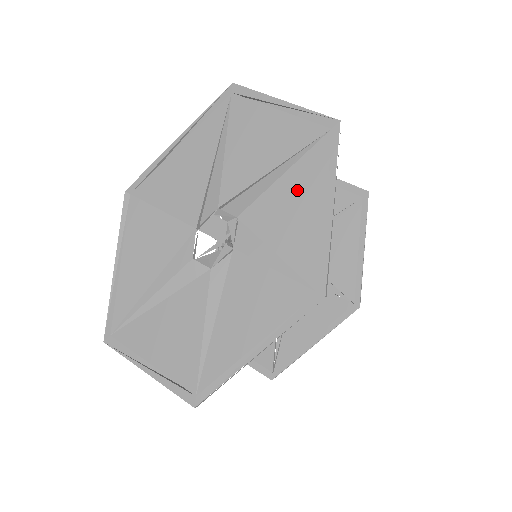
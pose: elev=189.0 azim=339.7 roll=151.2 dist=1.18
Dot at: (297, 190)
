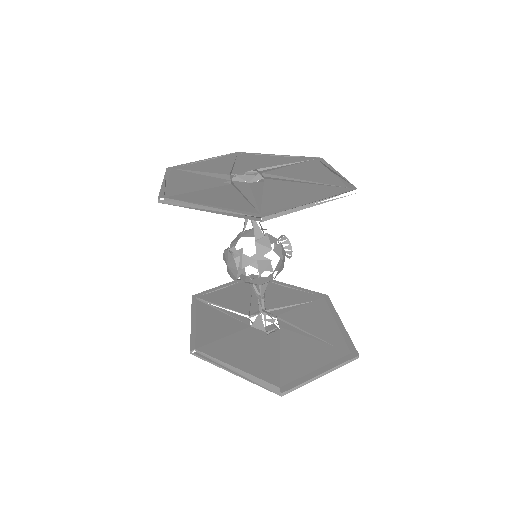
Dot at: (255, 159)
